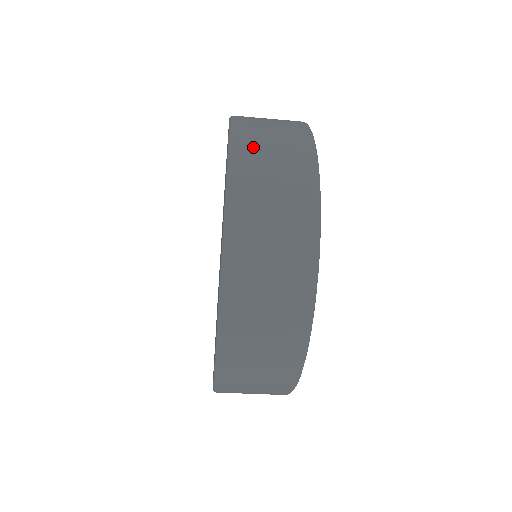
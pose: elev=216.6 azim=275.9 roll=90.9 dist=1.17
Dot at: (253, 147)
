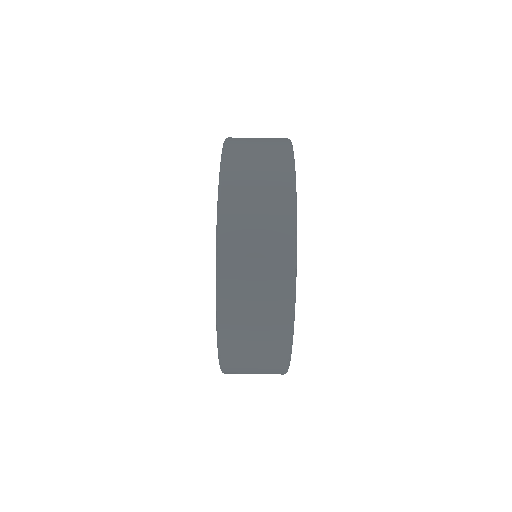
Dot at: (242, 144)
